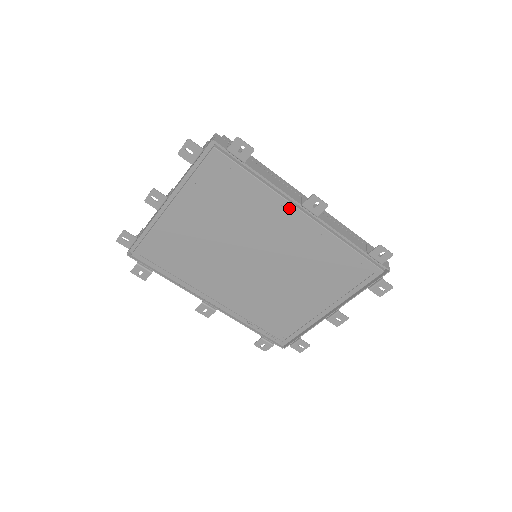
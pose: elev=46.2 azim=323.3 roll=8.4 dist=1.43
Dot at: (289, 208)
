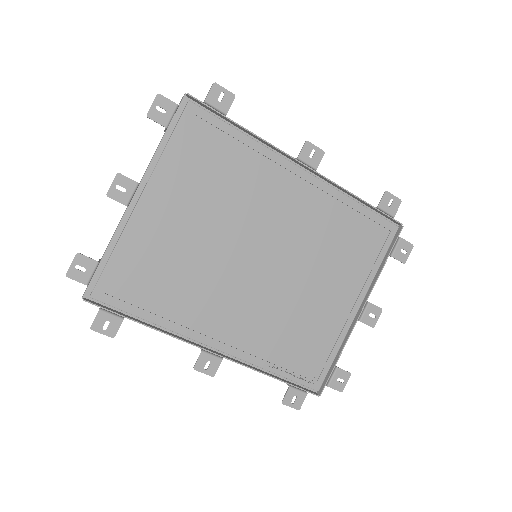
Dot at: (285, 166)
